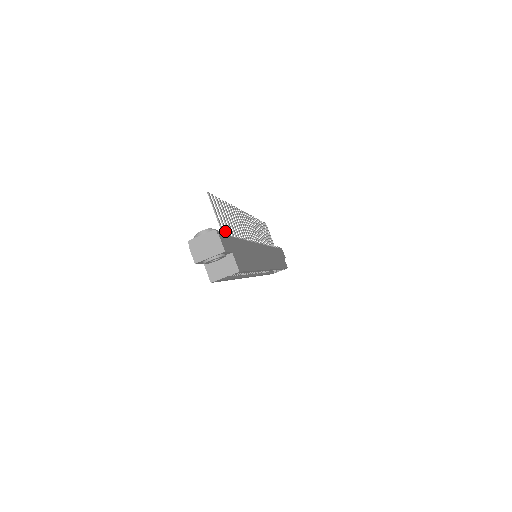
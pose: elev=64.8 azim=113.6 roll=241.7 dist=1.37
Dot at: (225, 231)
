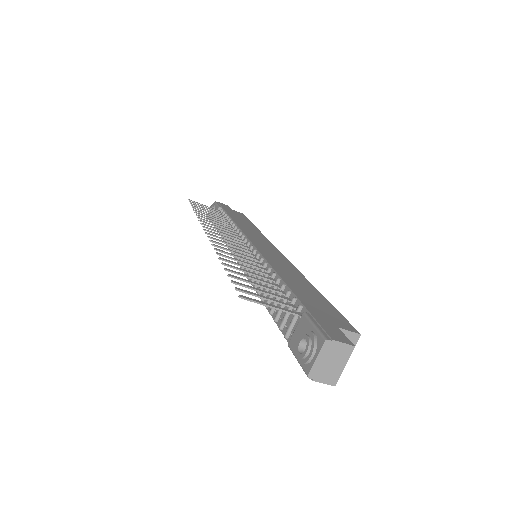
Dot at: occluded
